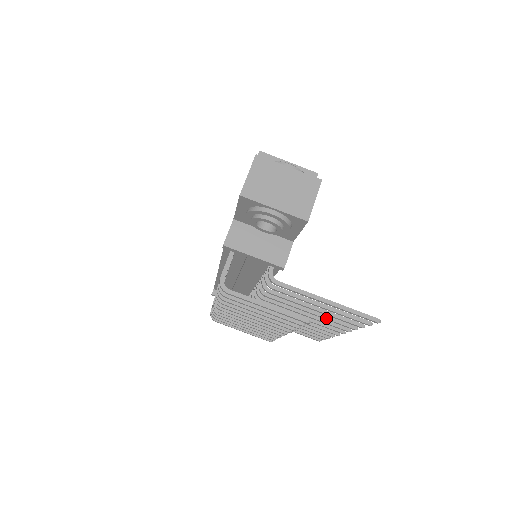
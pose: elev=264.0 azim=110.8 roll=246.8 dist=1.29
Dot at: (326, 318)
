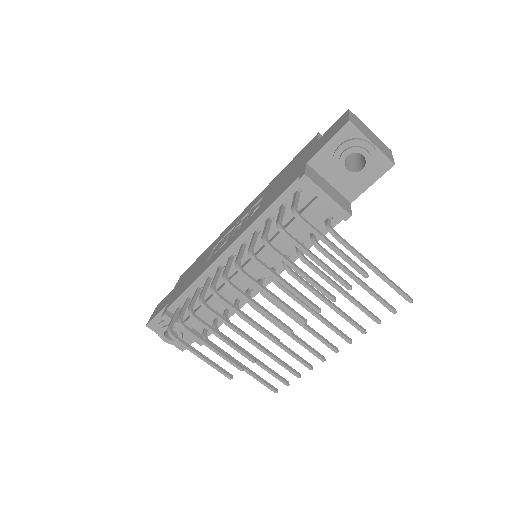
Dot at: (342, 312)
